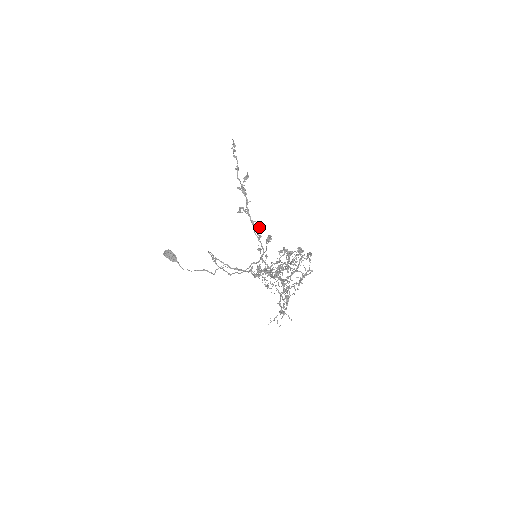
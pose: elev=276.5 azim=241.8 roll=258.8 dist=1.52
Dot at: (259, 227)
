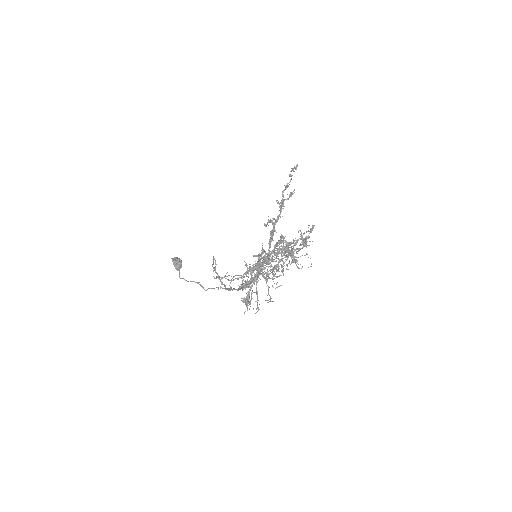
Dot at: (275, 223)
